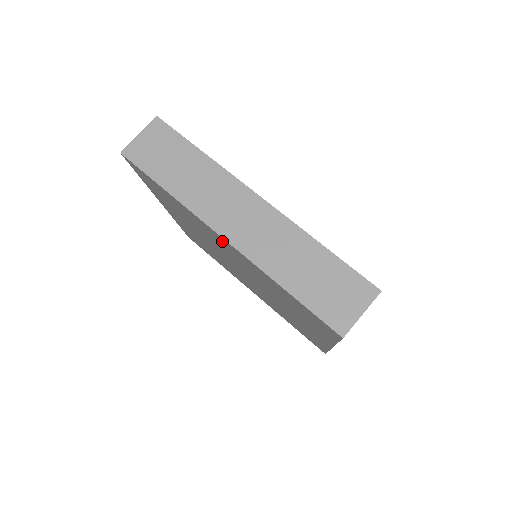
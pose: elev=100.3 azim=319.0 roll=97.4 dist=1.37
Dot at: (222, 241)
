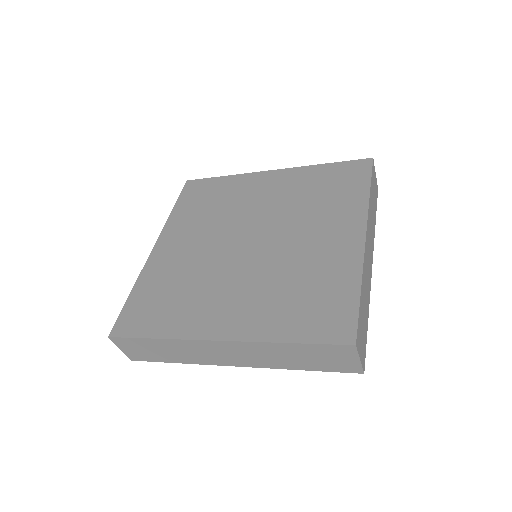
Dot at: occluded
